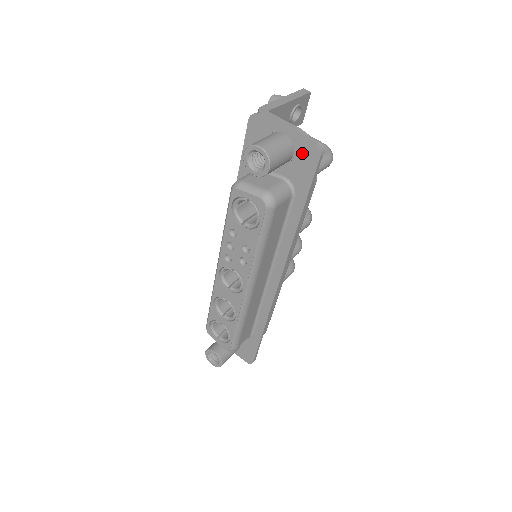
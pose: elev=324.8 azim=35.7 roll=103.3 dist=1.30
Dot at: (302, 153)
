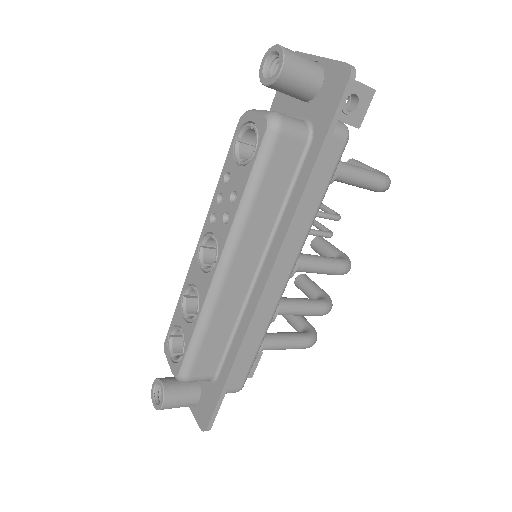
Dot at: (331, 80)
